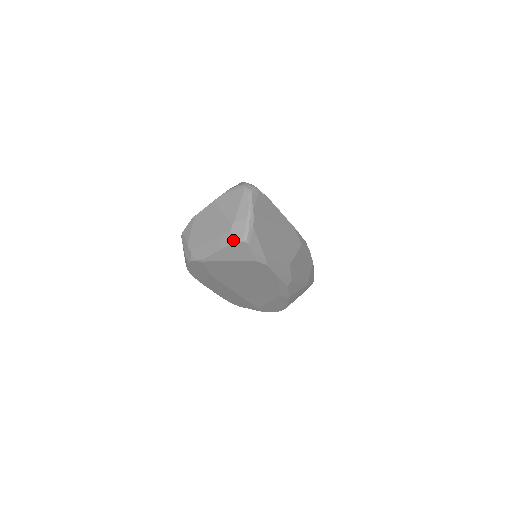
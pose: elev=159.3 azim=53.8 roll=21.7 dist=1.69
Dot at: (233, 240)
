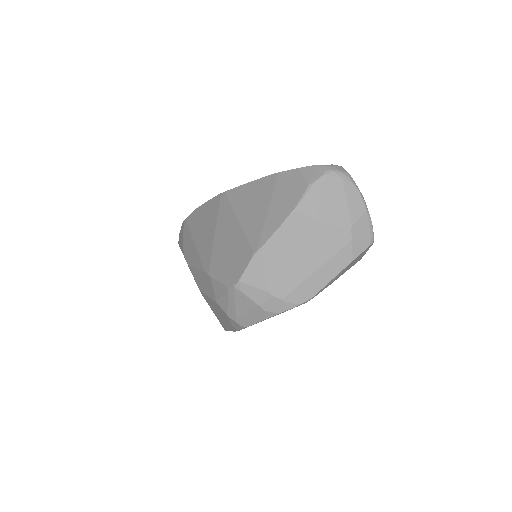
Dot at: (359, 250)
